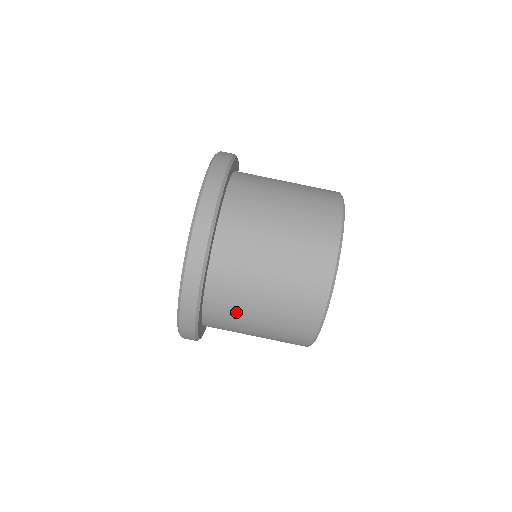
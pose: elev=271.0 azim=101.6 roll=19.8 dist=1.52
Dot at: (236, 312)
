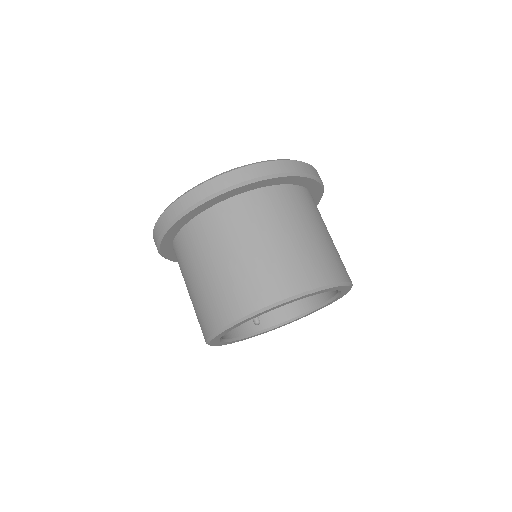
Dot at: occluded
